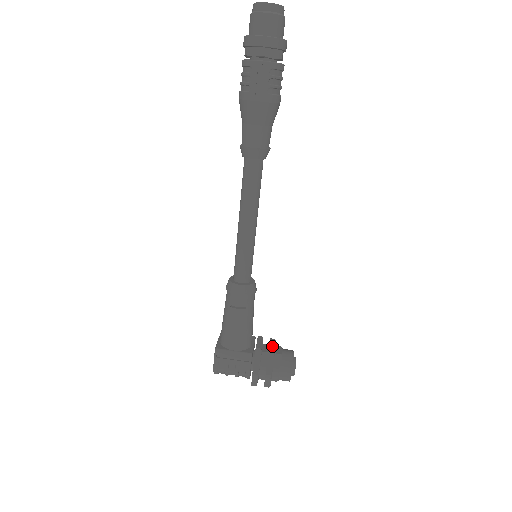
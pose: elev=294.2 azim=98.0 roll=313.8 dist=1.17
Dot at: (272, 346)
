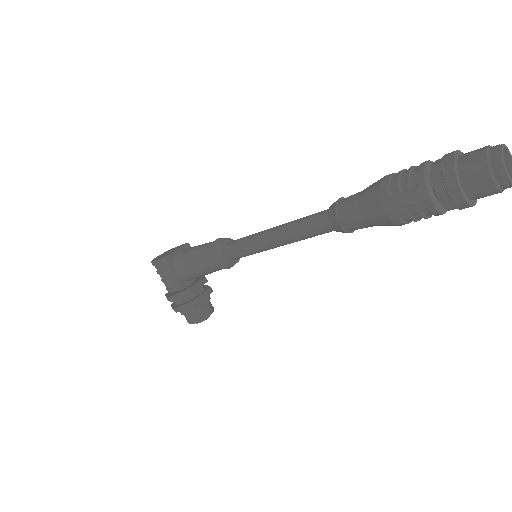
Dot at: (202, 298)
